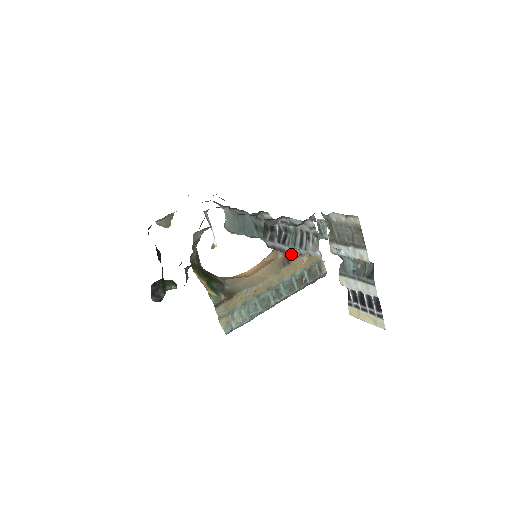
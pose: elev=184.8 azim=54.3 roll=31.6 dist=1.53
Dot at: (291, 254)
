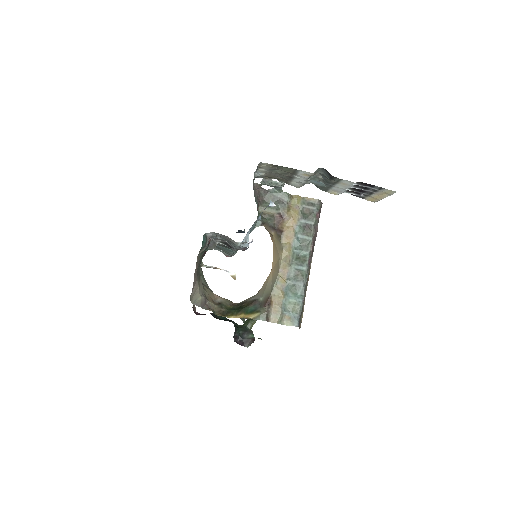
Dot at: (277, 224)
